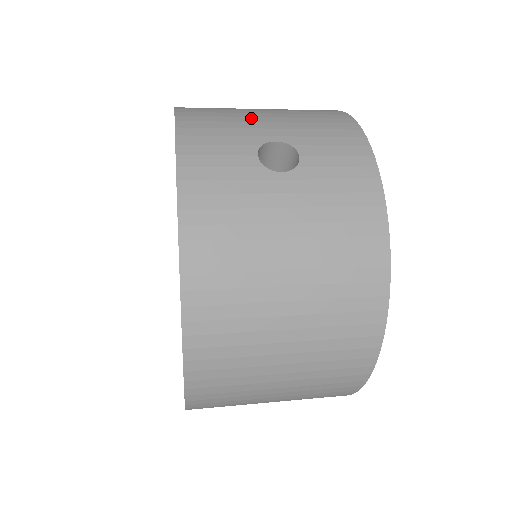
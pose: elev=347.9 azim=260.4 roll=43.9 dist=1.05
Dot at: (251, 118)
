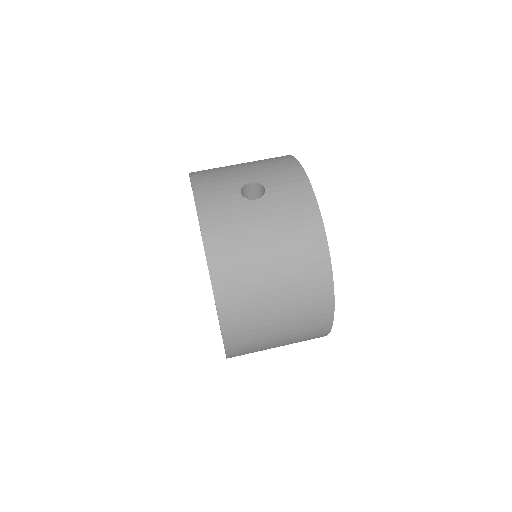
Dot at: (235, 171)
